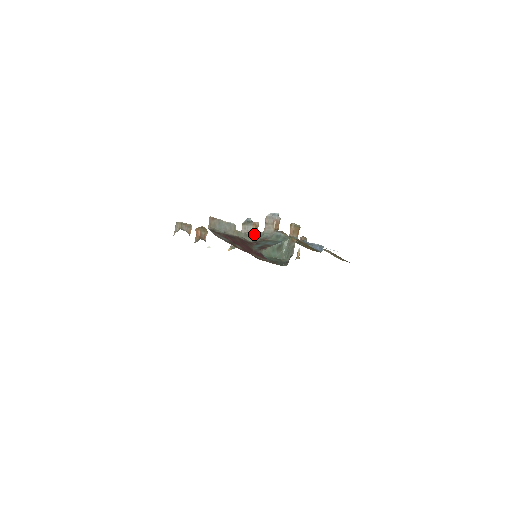
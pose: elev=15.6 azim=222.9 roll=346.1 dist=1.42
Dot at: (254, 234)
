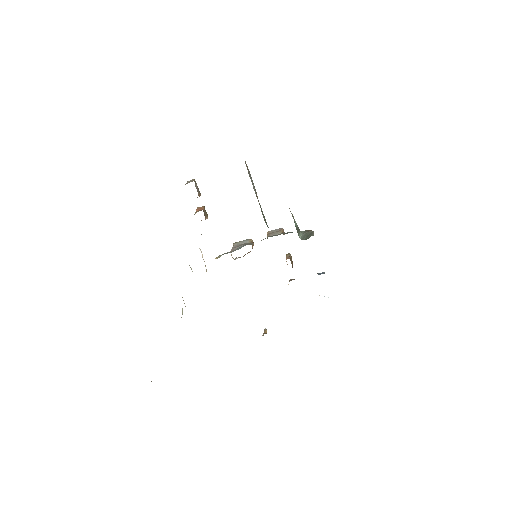
Dot at: (252, 243)
